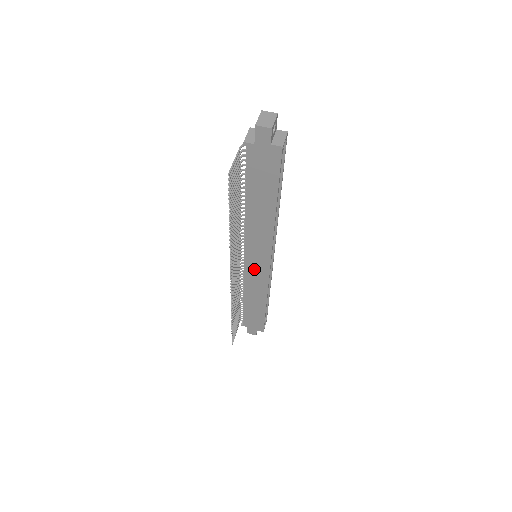
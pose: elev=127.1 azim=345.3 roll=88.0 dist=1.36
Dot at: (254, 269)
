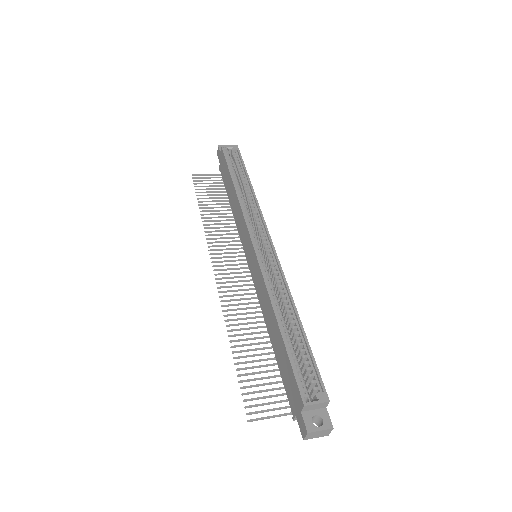
Dot at: (254, 269)
